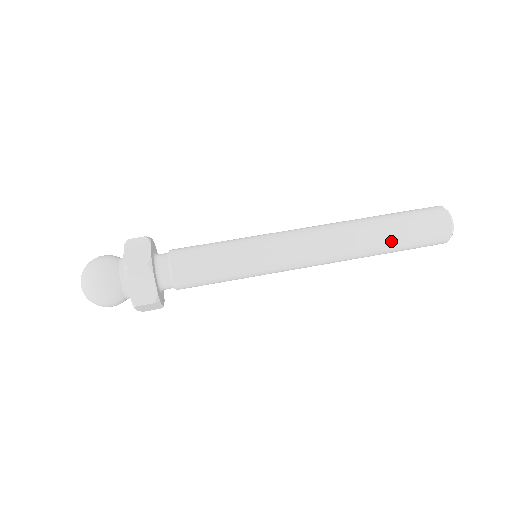
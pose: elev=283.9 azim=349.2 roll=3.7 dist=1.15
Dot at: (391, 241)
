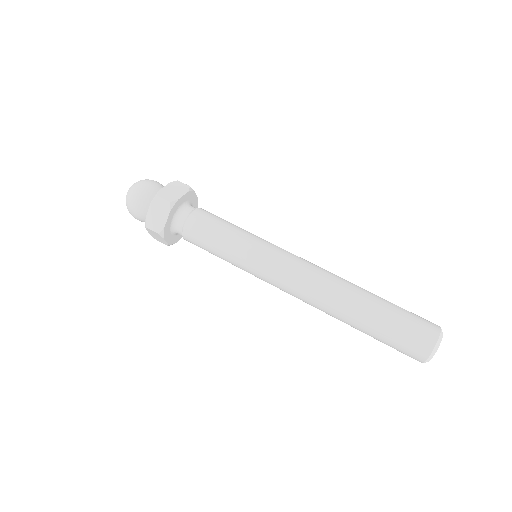
Dot at: (367, 321)
